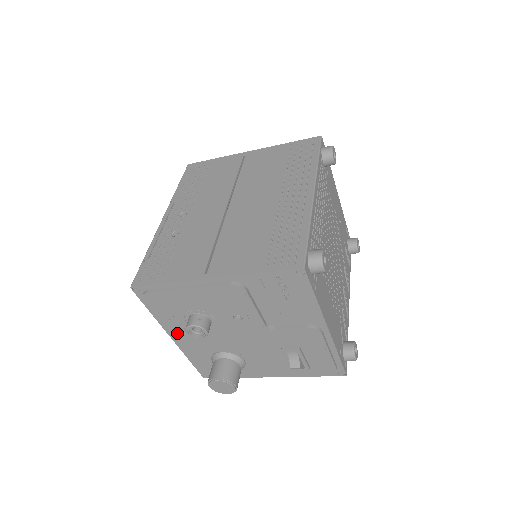
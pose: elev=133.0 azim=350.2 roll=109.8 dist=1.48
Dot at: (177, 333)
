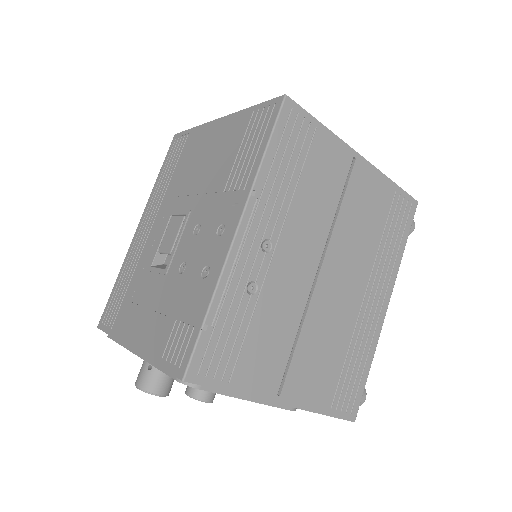
Dot at: occluded
